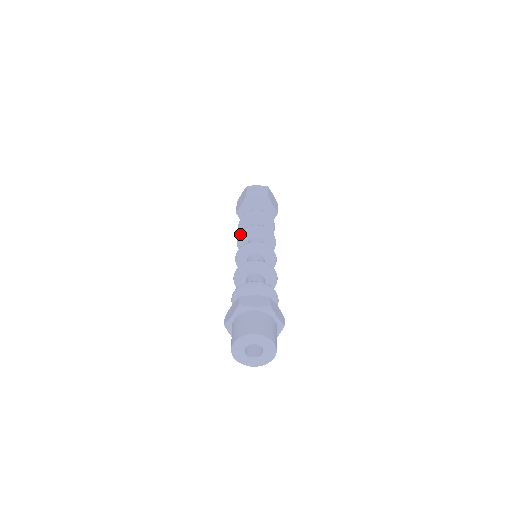
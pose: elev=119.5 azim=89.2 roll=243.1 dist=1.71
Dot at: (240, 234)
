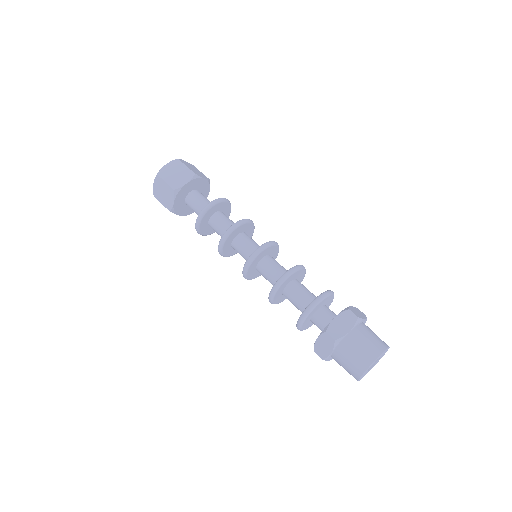
Dot at: (221, 245)
